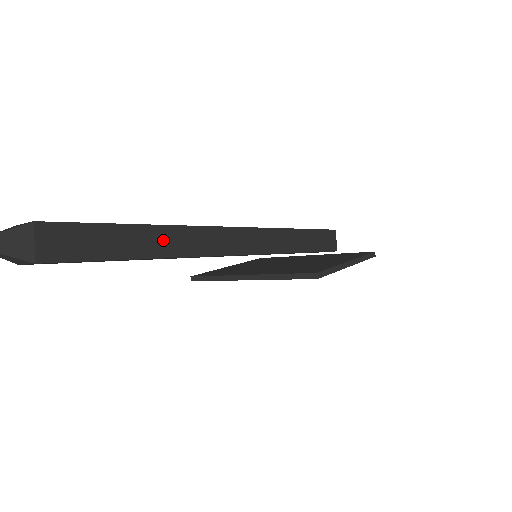
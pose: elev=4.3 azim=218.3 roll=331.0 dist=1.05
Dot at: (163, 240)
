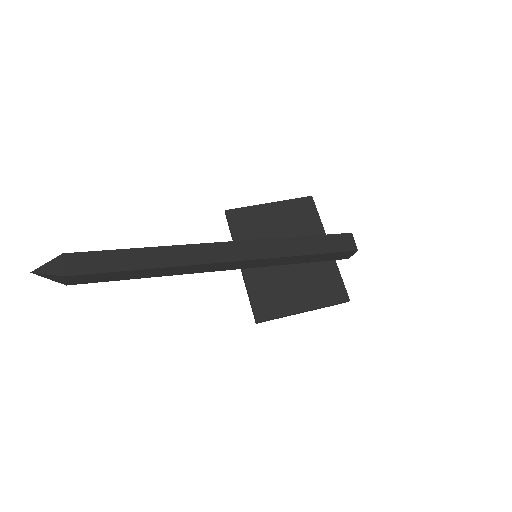
Dot at: (158, 272)
